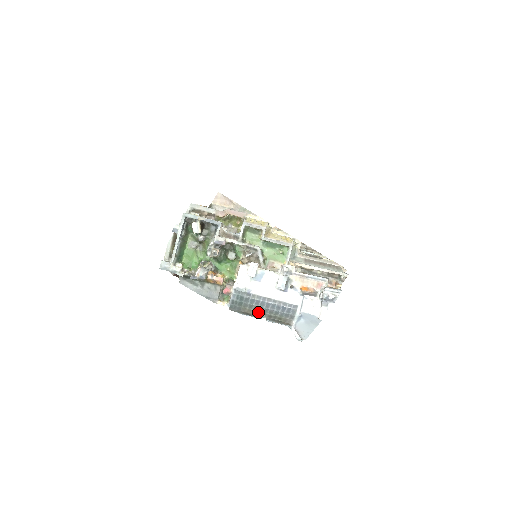
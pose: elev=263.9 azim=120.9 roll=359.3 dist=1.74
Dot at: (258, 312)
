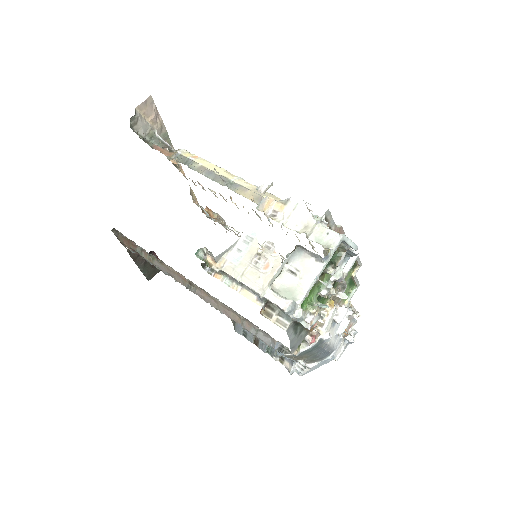
Dot at: (307, 357)
